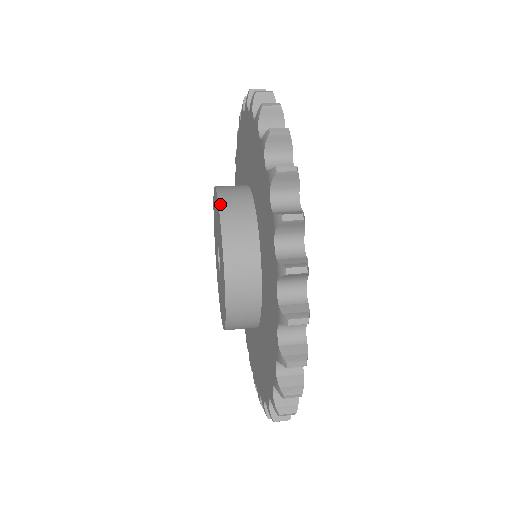
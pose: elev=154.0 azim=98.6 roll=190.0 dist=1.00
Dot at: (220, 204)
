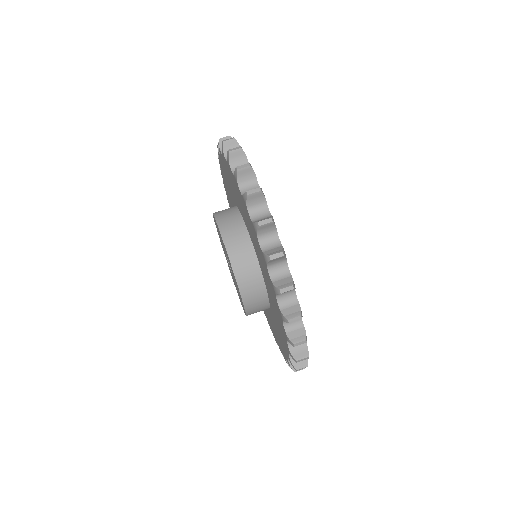
Dot at: (246, 311)
